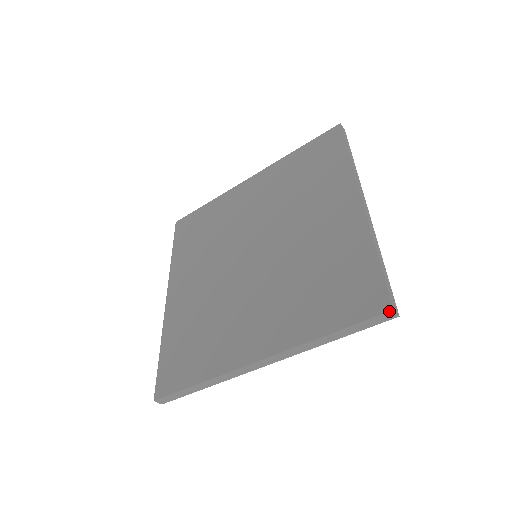
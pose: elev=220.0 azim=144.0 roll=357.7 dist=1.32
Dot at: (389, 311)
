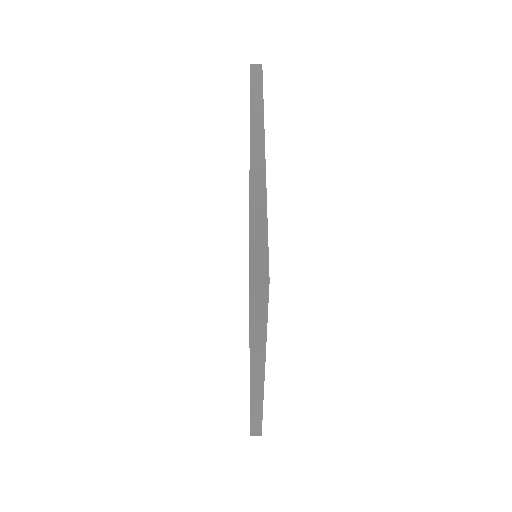
Dot at: occluded
